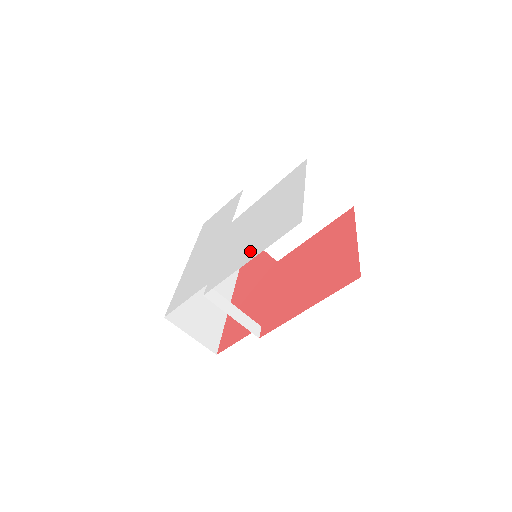
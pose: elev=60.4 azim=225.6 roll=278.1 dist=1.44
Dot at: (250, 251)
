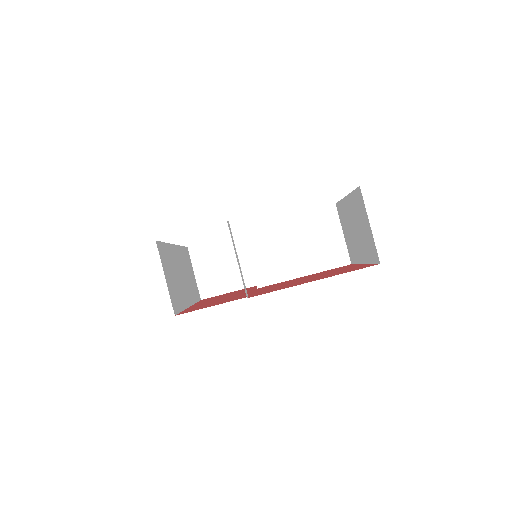
Dot at: occluded
